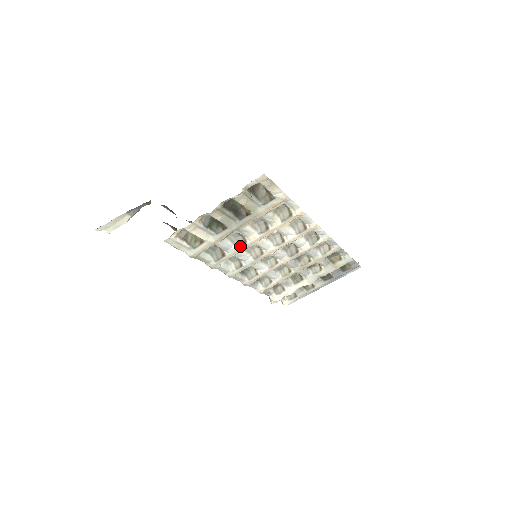
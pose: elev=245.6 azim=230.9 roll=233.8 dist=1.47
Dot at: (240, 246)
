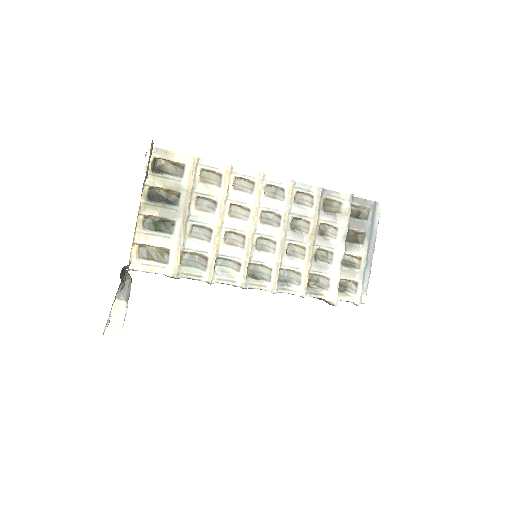
Dot at: (211, 238)
